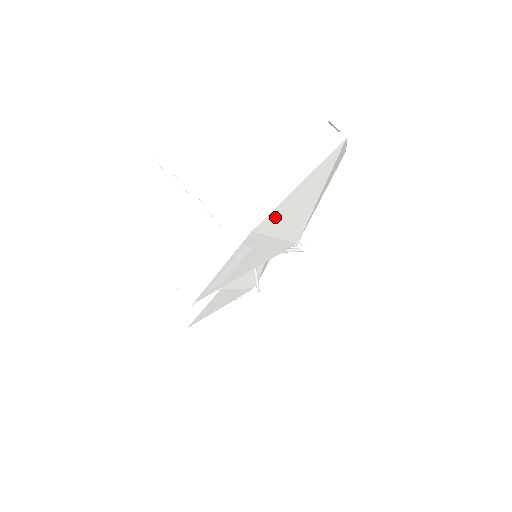
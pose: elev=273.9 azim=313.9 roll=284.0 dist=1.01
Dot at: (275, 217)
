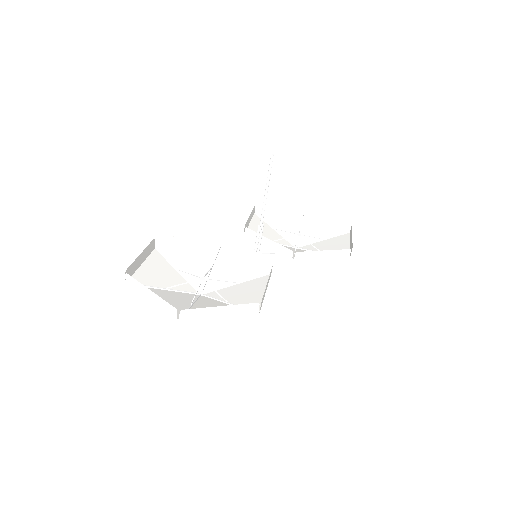
Dot at: occluded
